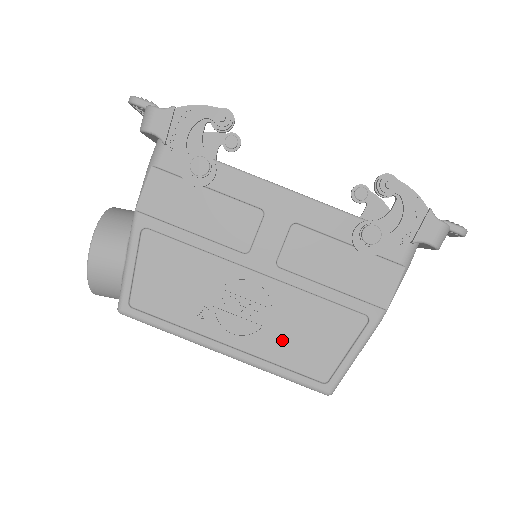
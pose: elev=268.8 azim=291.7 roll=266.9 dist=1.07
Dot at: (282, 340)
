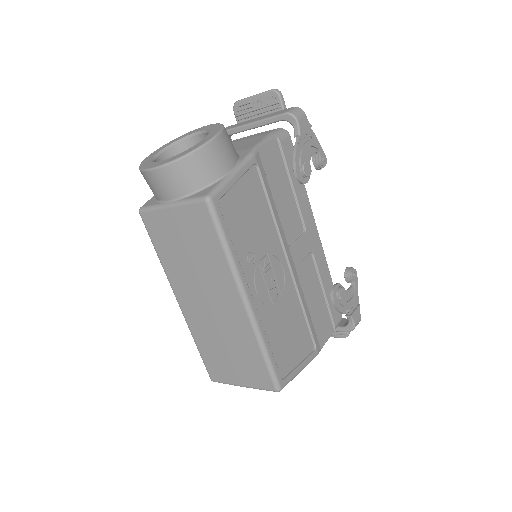
Dot at: (277, 324)
